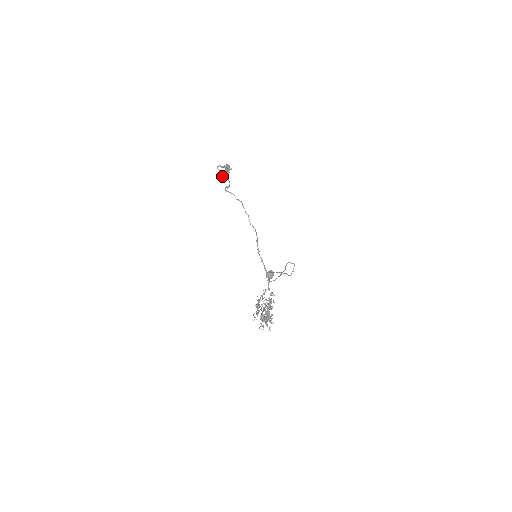
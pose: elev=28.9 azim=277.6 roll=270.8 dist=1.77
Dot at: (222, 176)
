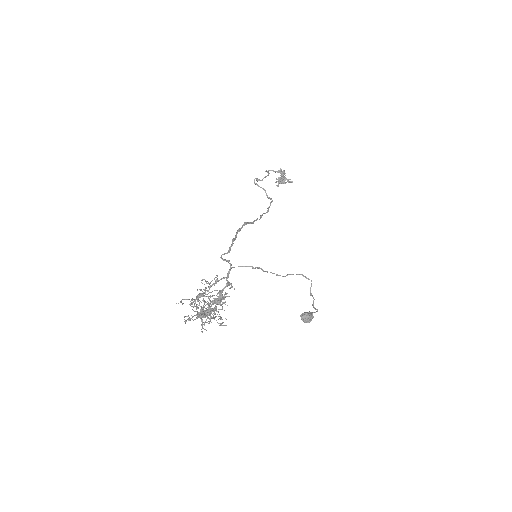
Dot at: (276, 185)
